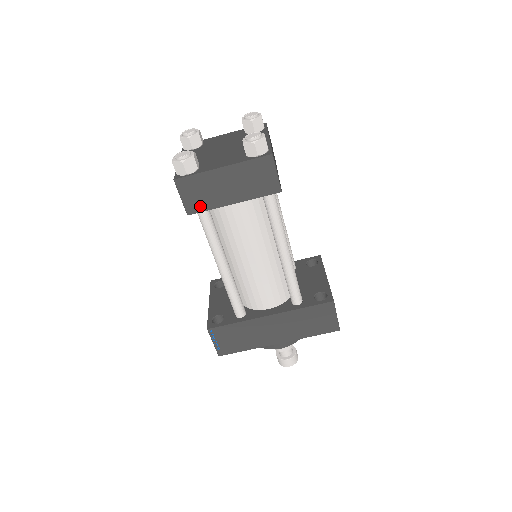
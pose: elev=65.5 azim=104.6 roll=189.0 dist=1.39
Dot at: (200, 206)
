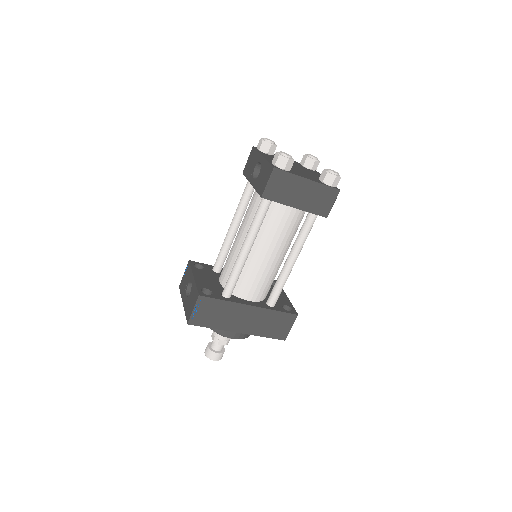
Dot at: (274, 196)
